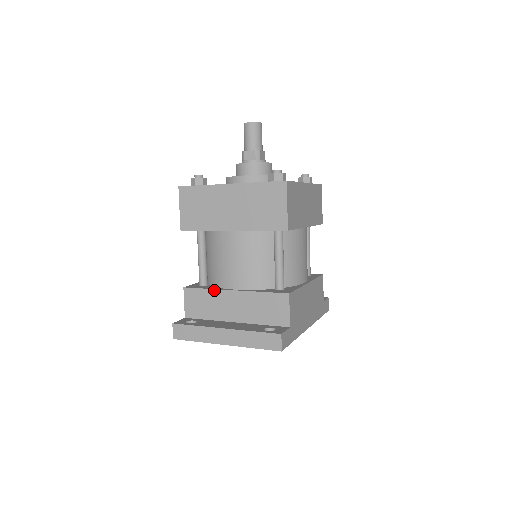
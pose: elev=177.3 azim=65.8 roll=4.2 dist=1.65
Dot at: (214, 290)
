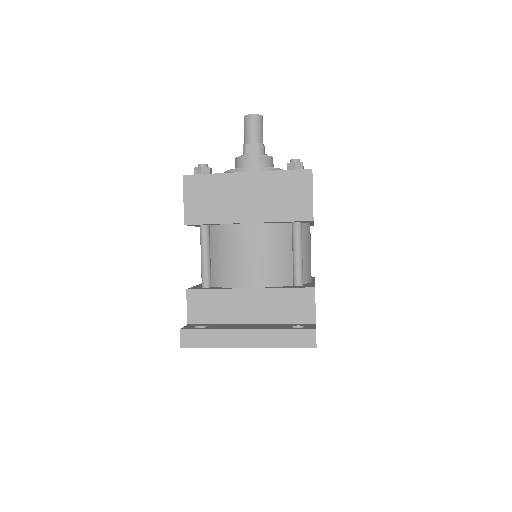
Dot at: (225, 290)
